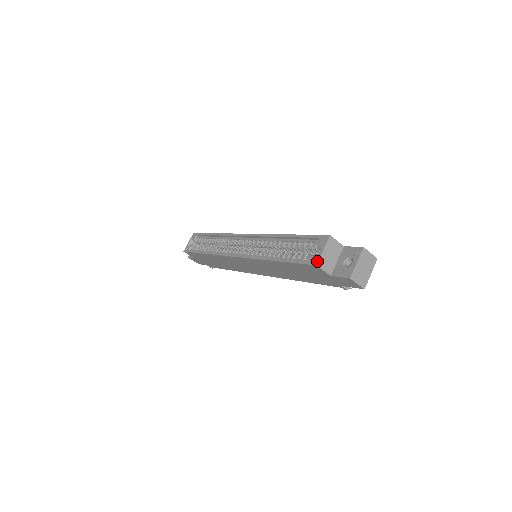
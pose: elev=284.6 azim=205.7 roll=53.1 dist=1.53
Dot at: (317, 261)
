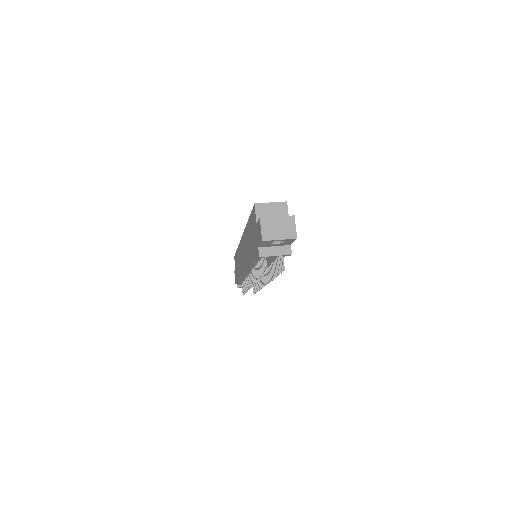
Dot at: (259, 203)
